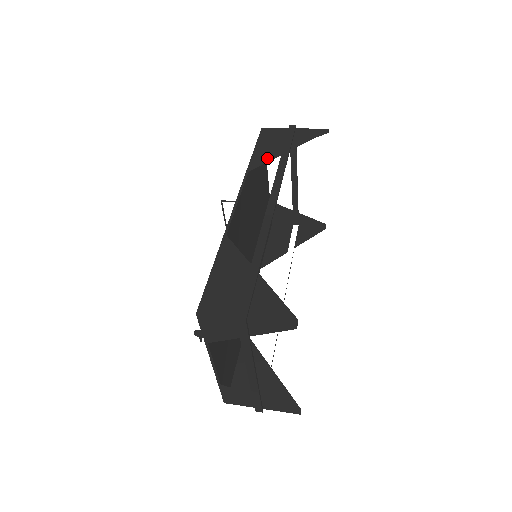
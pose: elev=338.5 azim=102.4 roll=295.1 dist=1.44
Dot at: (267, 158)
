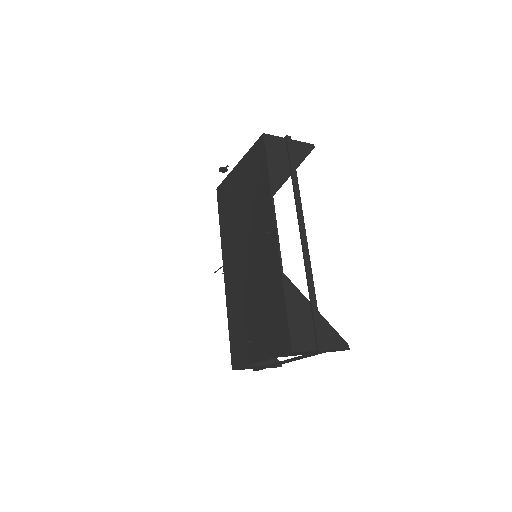
Dot at: (282, 179)
